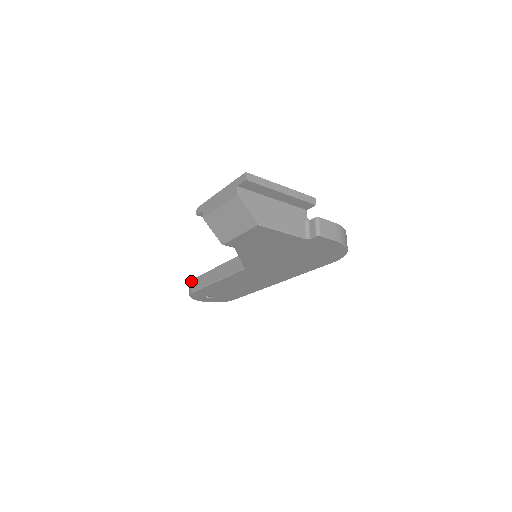
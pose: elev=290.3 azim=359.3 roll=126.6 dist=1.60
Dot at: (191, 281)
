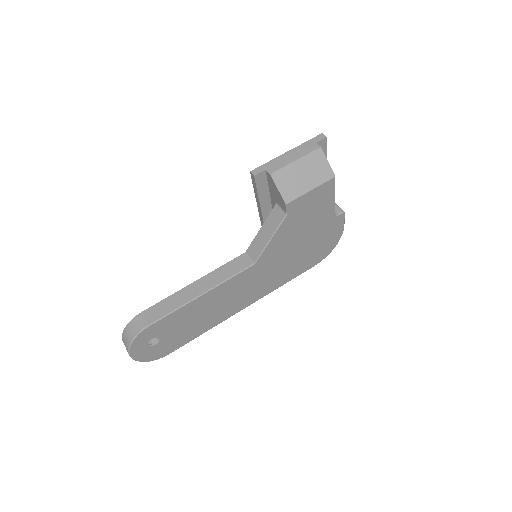
Dot at: (140, 315)
